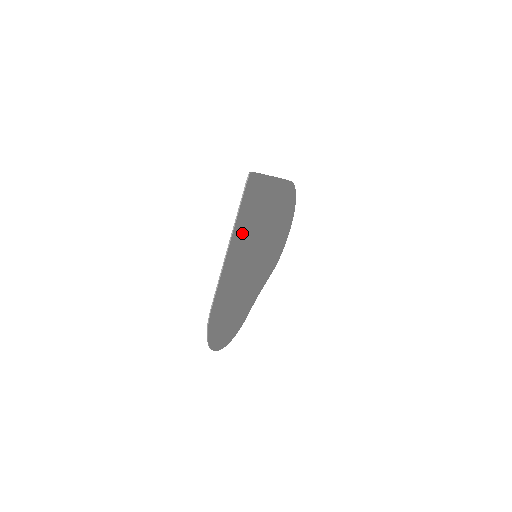
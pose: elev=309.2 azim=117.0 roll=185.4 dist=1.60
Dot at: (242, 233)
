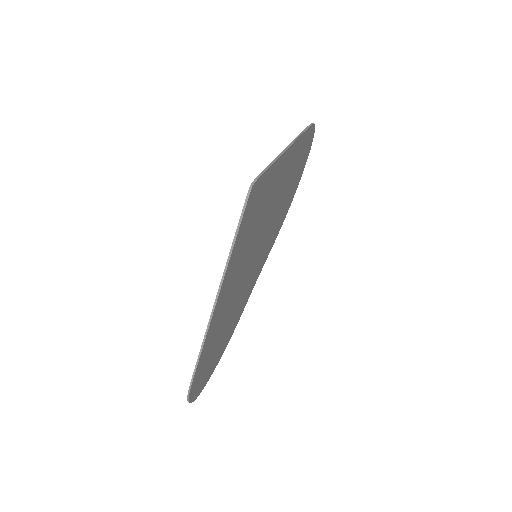
Dot at: (237, 264)
